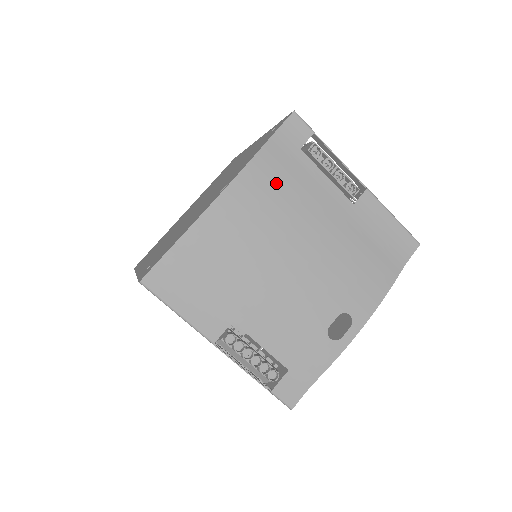
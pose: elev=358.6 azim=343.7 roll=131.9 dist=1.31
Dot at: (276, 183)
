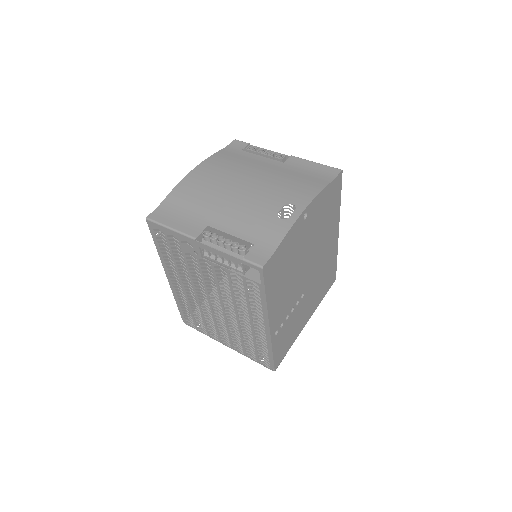
Dot at: (226, 162)
